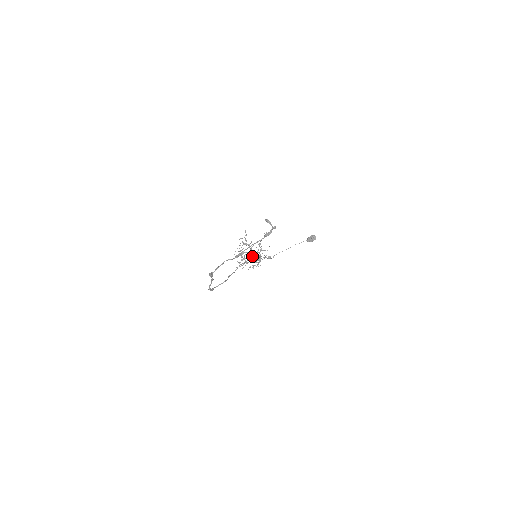
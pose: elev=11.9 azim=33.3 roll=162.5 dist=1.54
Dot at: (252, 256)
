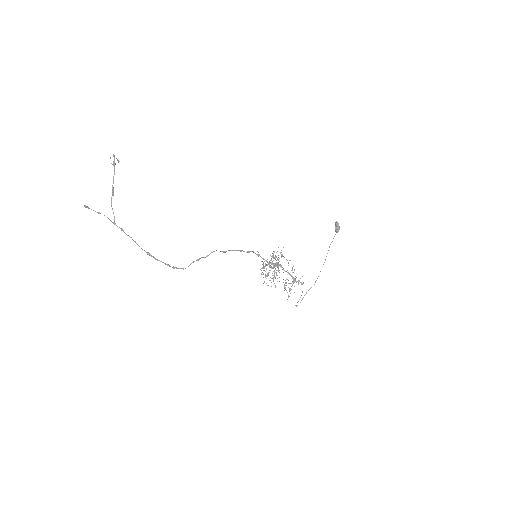
Dot at: occluded
